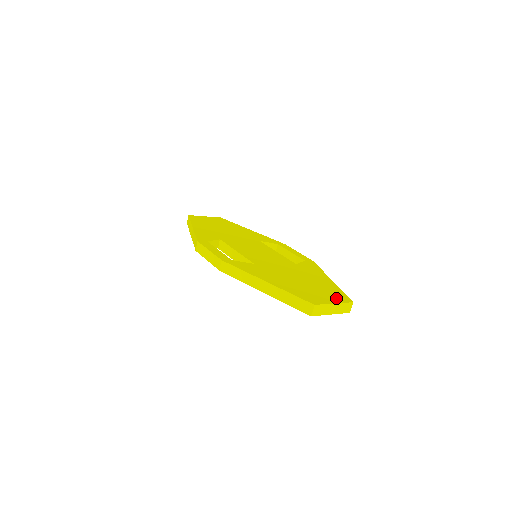
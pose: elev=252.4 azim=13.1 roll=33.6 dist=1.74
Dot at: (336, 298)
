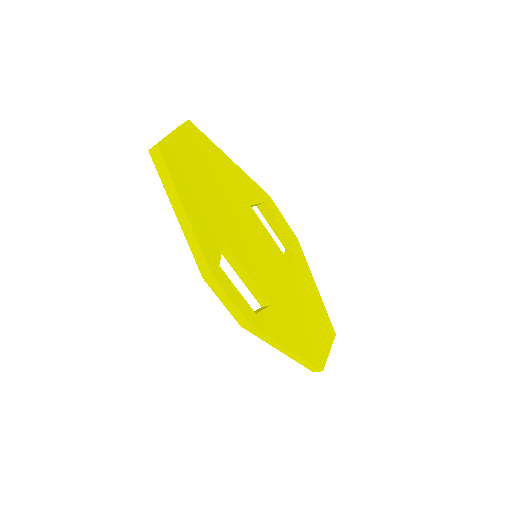
Dot at: (328, 338)
